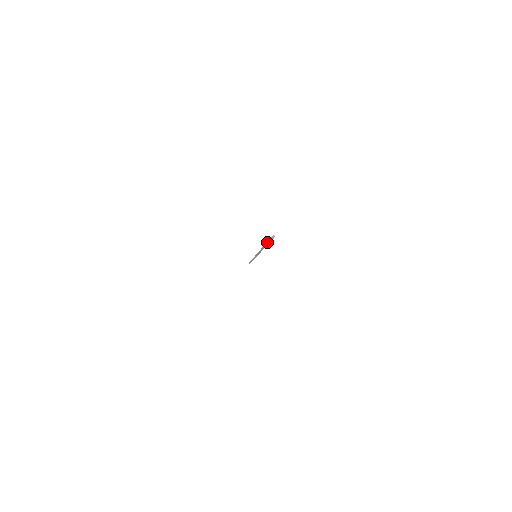
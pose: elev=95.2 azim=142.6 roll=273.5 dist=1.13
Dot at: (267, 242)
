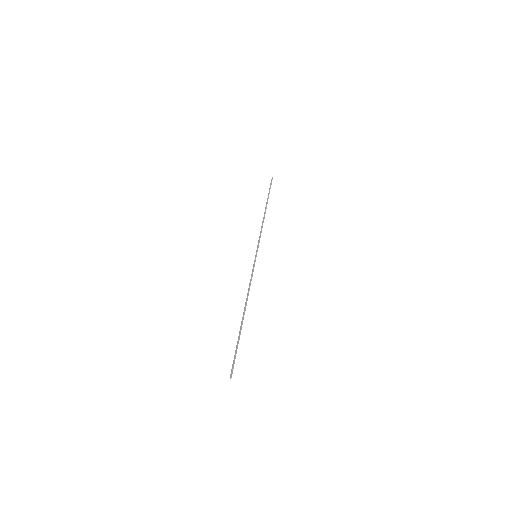
Dot at: (234, 358)
